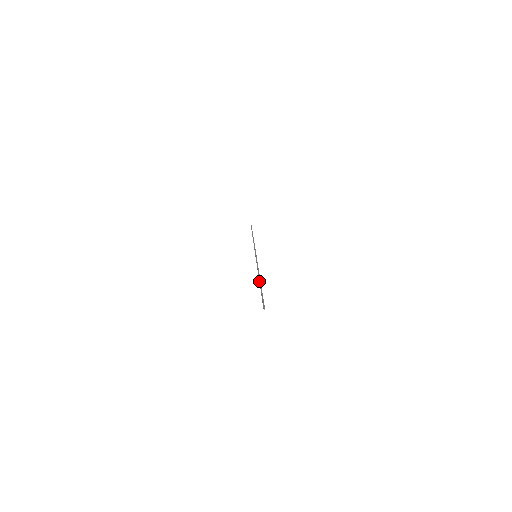
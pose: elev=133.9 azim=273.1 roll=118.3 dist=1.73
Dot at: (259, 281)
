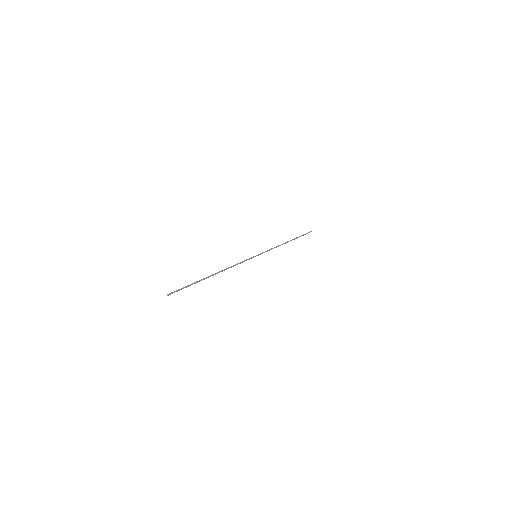
Dot at: (212, 274)
